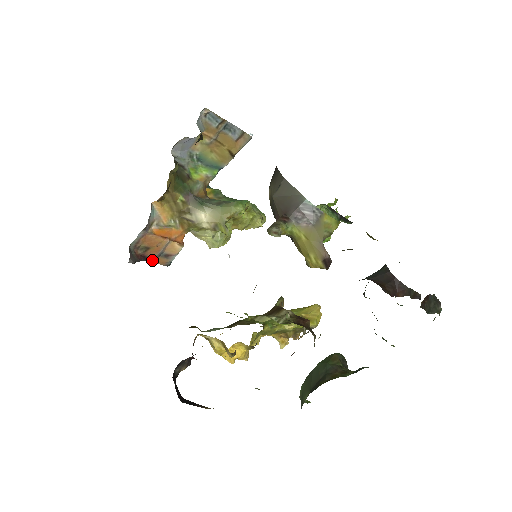
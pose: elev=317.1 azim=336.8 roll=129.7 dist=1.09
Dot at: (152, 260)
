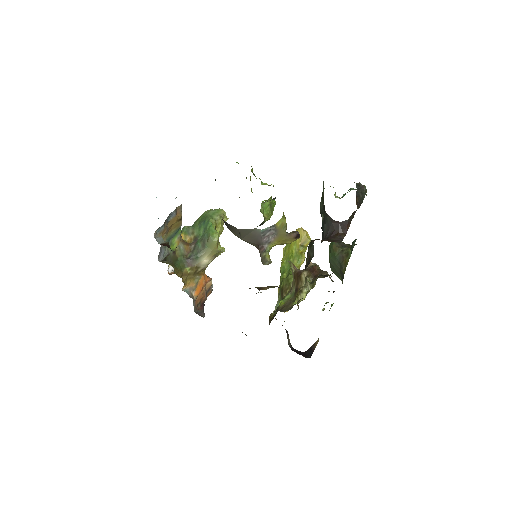
Dot at: (206, 299)
